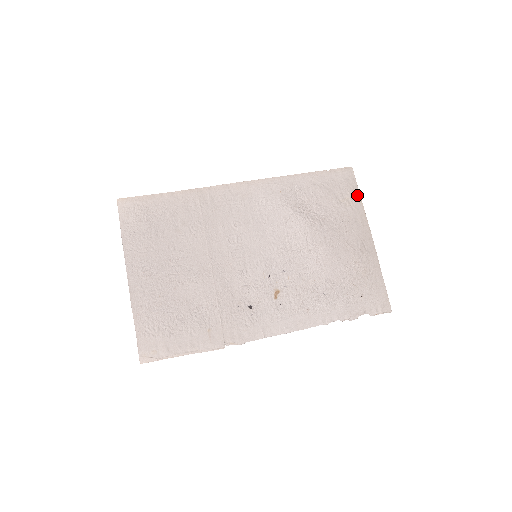
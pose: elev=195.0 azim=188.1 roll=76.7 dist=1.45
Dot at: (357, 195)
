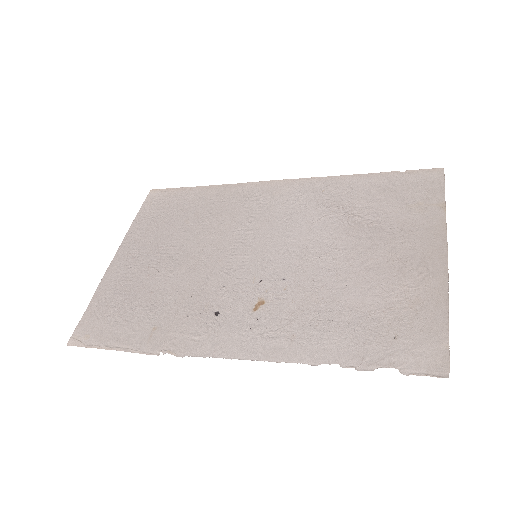
Dot at: (440, 200)
